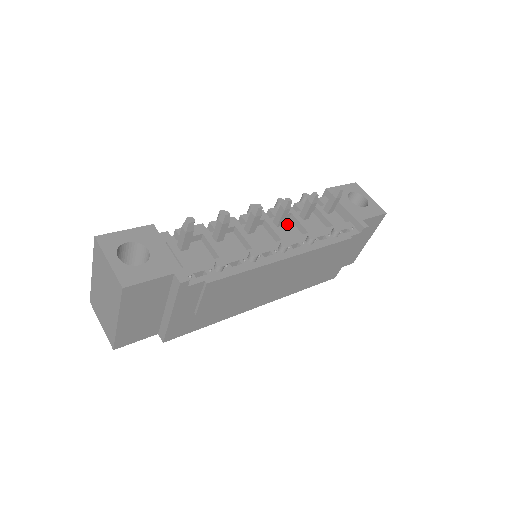
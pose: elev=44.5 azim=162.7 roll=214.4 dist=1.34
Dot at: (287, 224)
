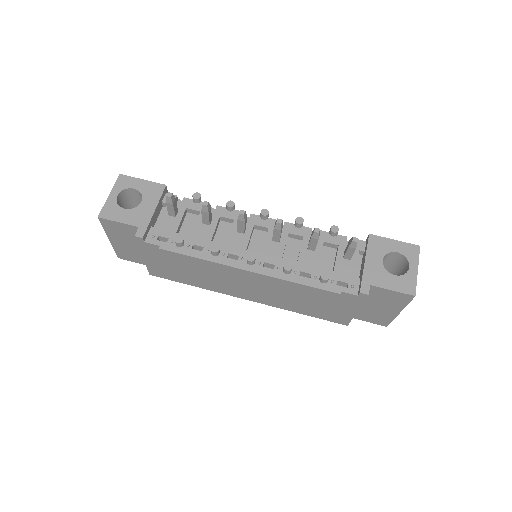
Dot at: (285, 244)
